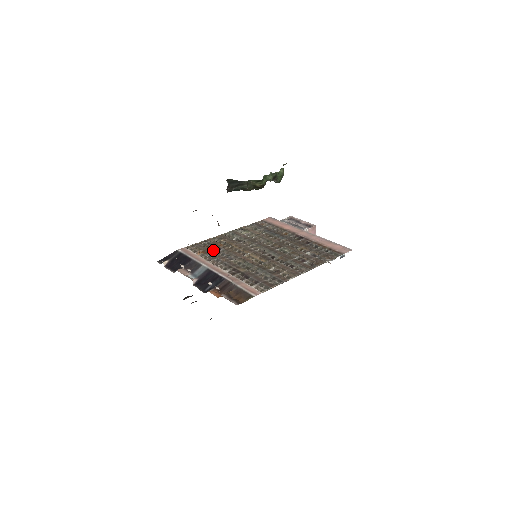
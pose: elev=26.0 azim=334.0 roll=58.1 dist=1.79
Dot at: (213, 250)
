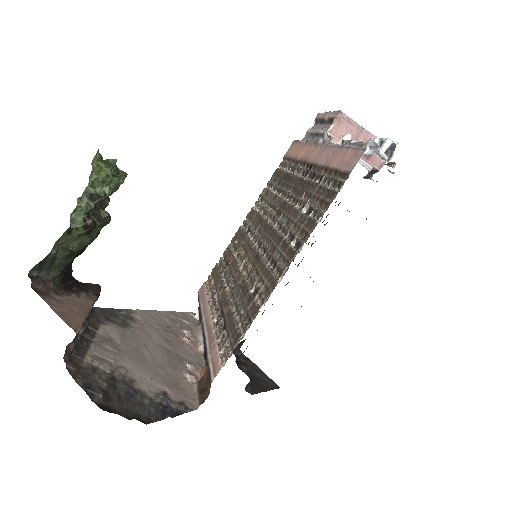
Dot at: (222, 272)
